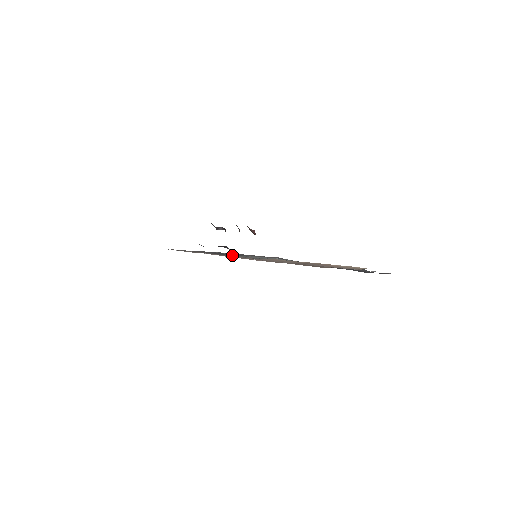
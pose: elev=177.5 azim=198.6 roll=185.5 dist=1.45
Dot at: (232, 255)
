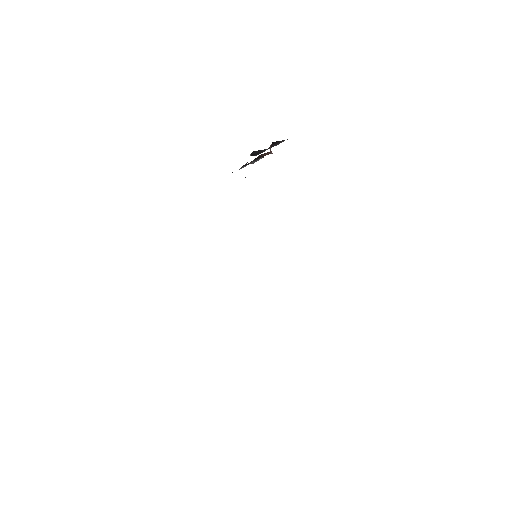
Dot at: occluded
